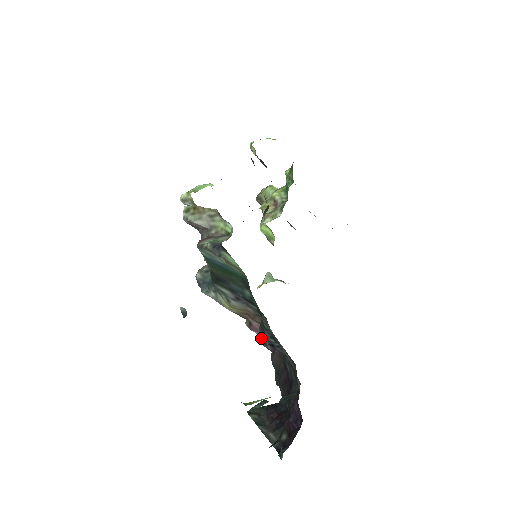
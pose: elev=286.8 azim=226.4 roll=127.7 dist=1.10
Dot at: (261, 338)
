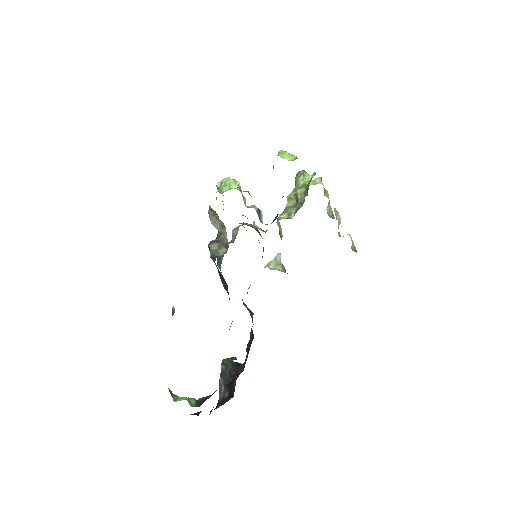
Dot at: (249, 312)
